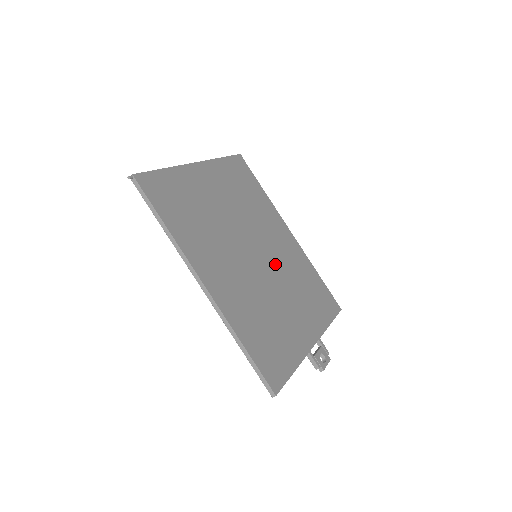
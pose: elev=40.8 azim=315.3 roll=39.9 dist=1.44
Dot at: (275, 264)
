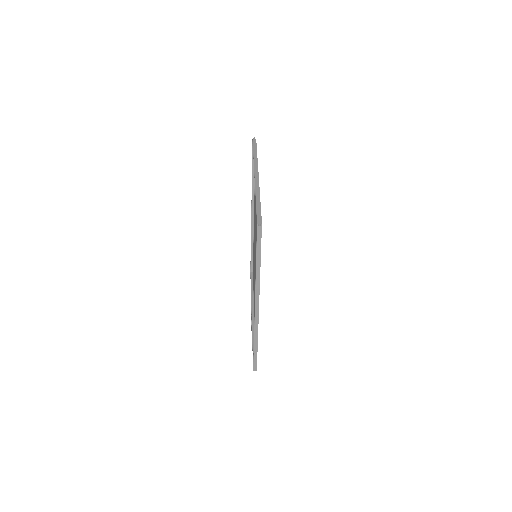
Dot at: occluded
